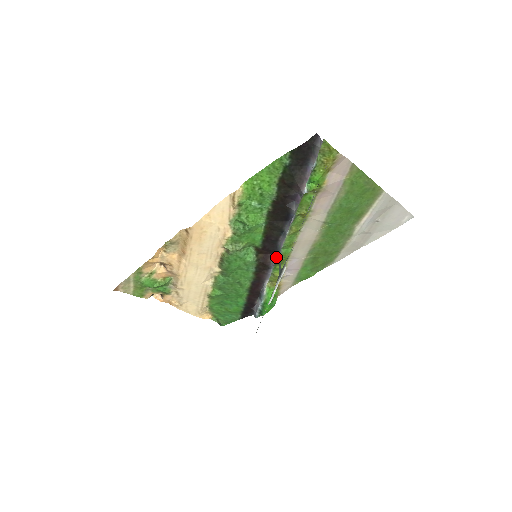
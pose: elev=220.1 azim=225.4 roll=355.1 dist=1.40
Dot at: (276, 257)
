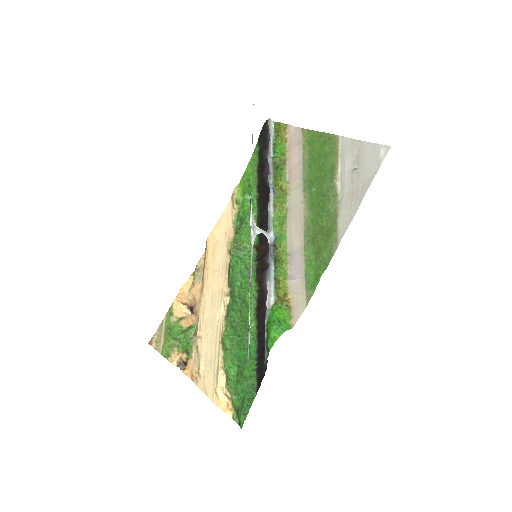
Dot at: (269, 243)
